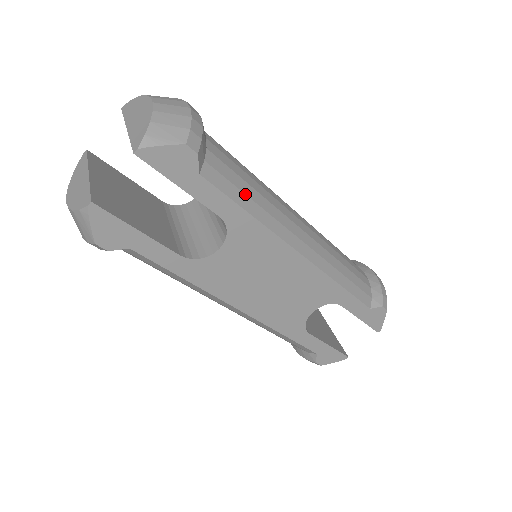
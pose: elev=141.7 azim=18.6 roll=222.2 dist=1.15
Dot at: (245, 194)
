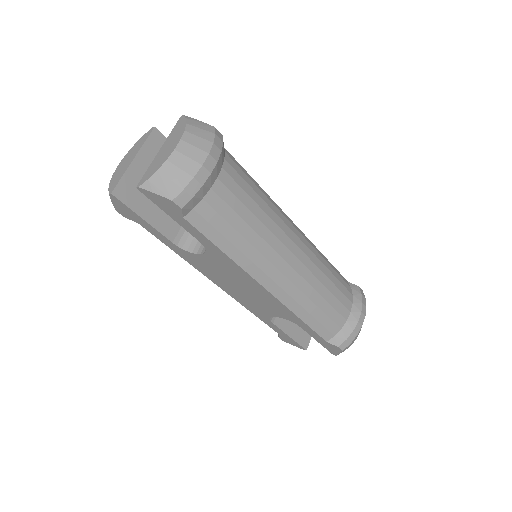
Dot at: (226, 238)
